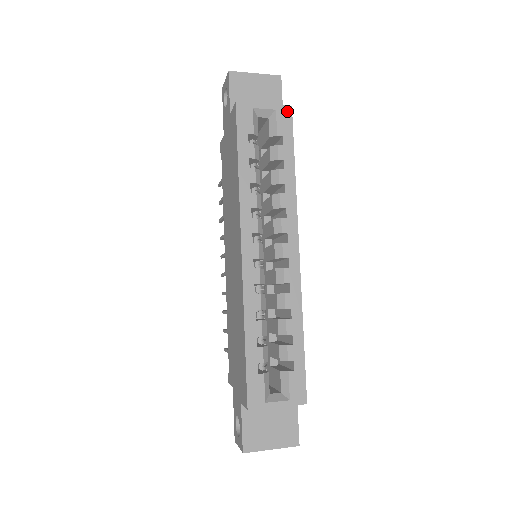
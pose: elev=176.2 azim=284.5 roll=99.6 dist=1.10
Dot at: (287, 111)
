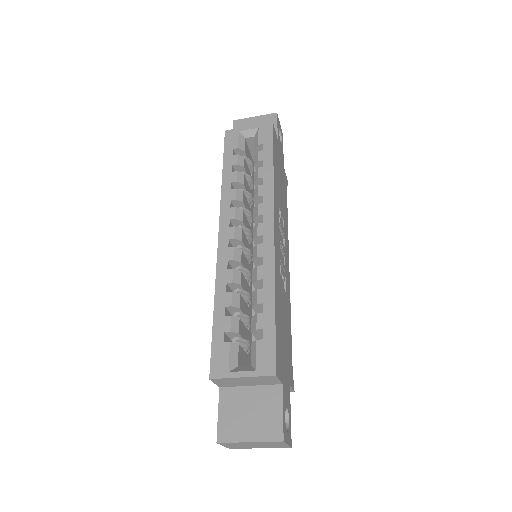
Dot at: (268, 126)
